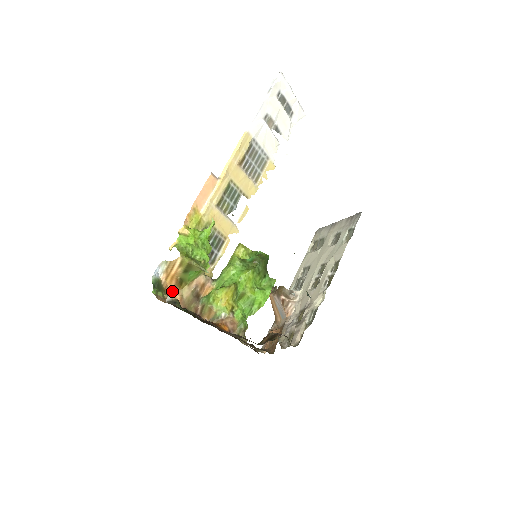
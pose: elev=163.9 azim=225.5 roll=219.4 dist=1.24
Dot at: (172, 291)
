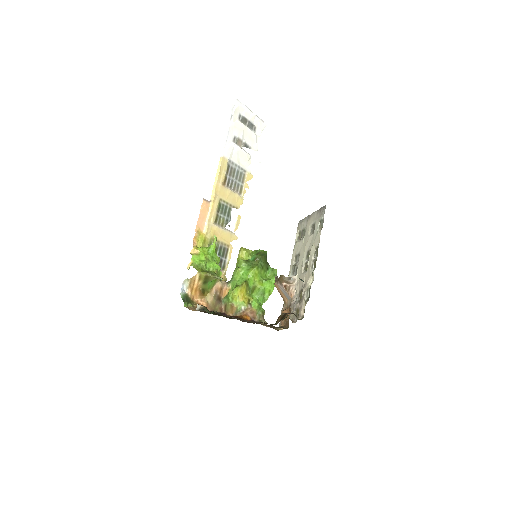
Dot at: (198, 300)
